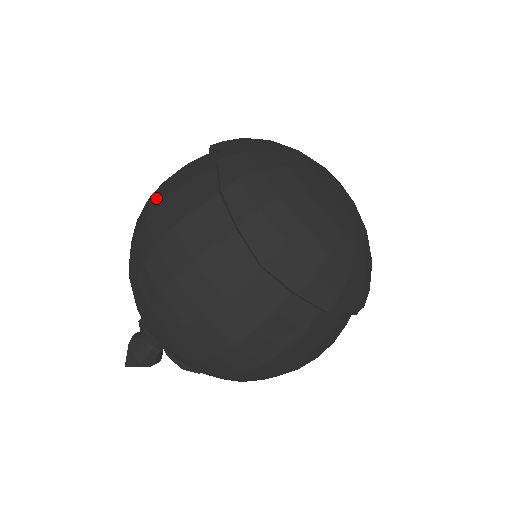
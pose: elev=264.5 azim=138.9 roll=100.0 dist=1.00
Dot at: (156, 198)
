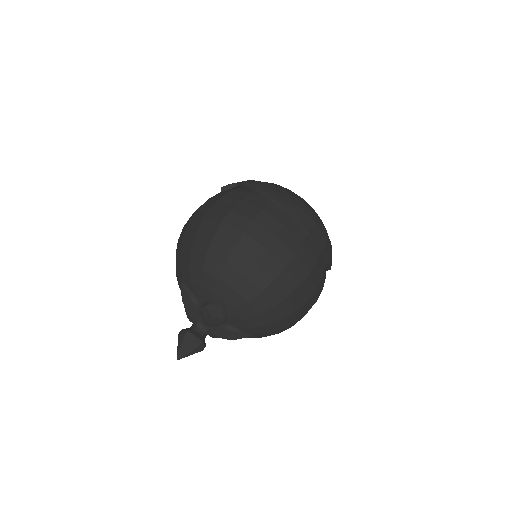
Dot at: (218, 212)
